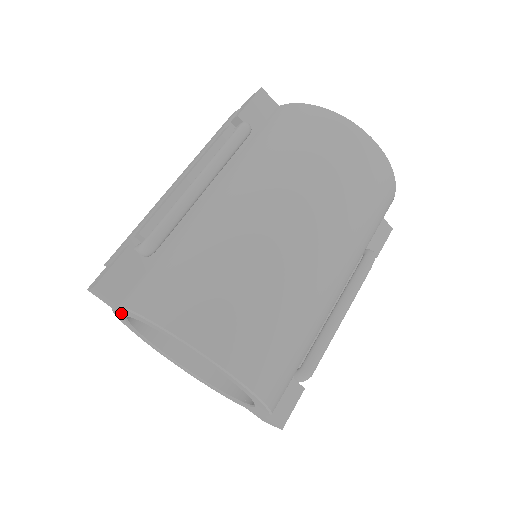
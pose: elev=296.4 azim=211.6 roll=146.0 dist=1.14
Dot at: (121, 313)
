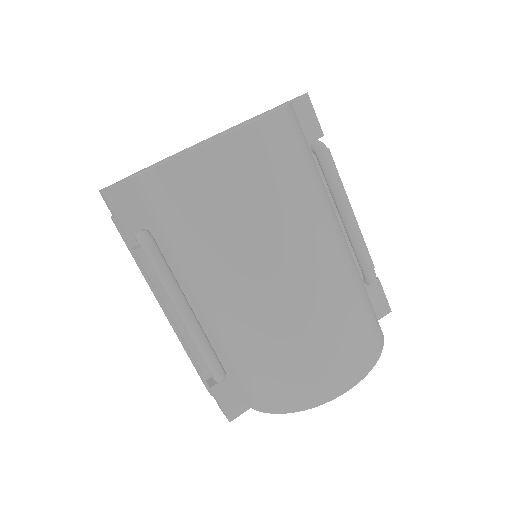
Dot at: occluded
